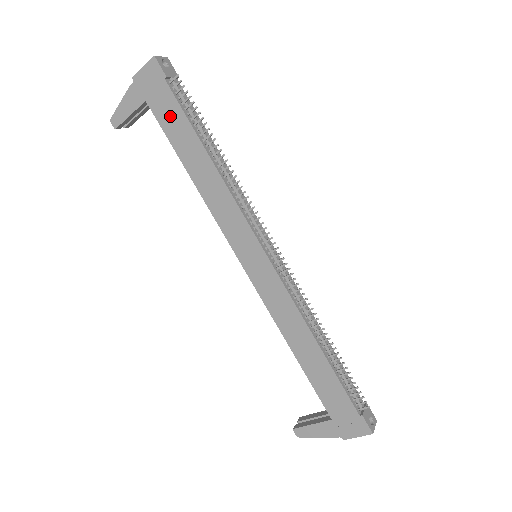
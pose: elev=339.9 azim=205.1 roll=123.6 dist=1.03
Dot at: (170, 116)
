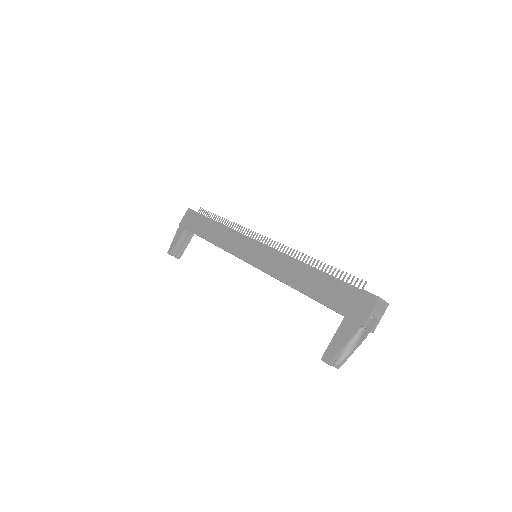
Dot at: (197, 224)
